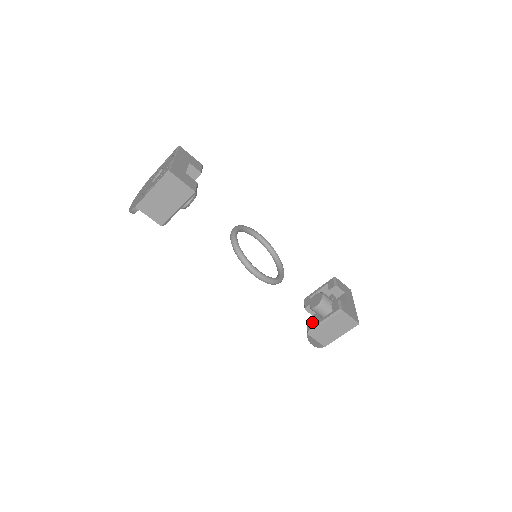
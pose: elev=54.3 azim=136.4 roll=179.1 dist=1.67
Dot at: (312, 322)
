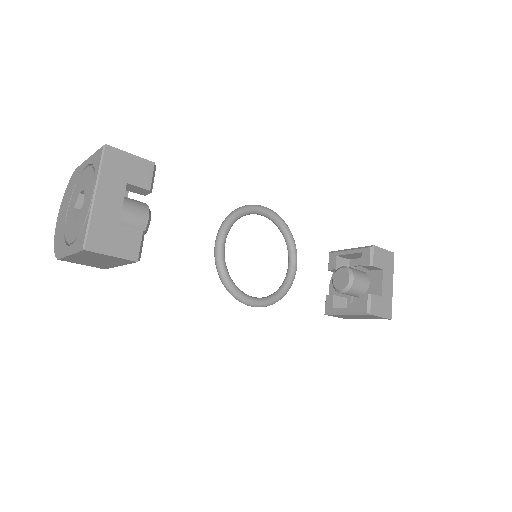
Dot at: (332, 303)
